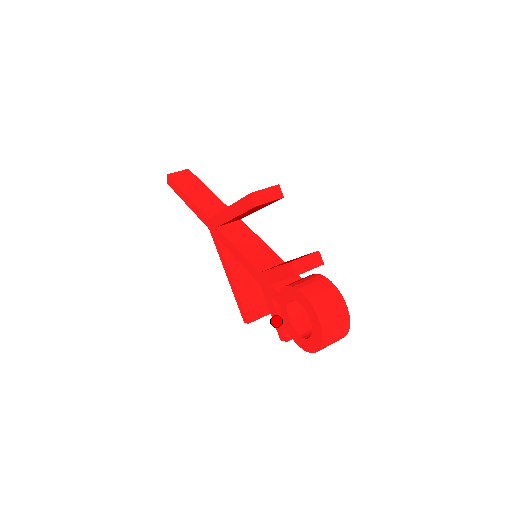
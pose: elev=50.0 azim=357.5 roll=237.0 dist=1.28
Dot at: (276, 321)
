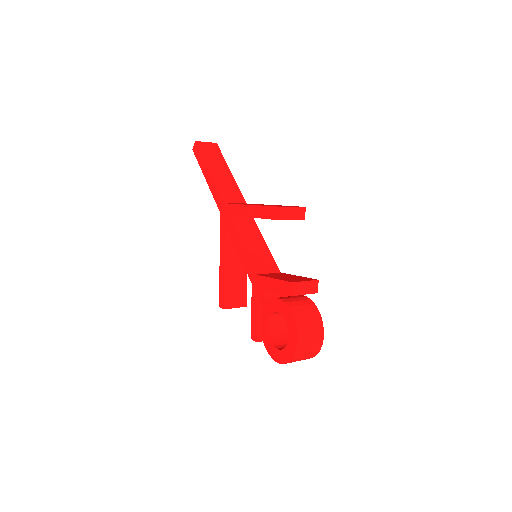
Dot at: (254, 321)
